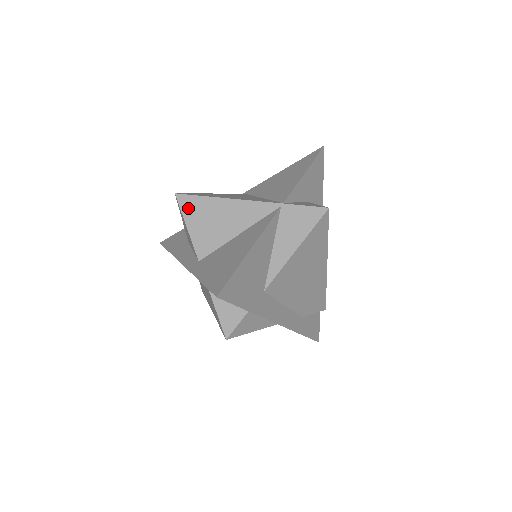
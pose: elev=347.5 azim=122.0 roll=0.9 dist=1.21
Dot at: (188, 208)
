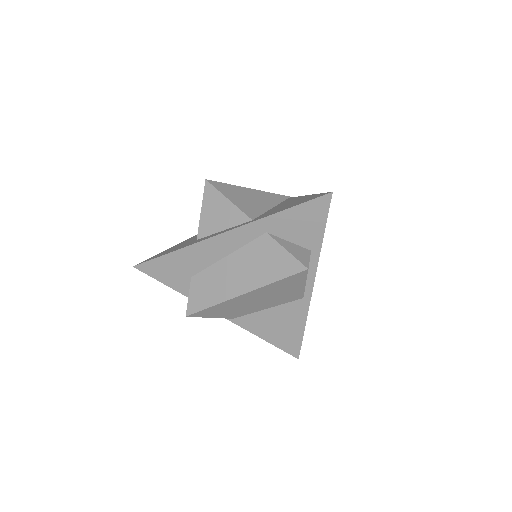
Dot at: (223, 189)
